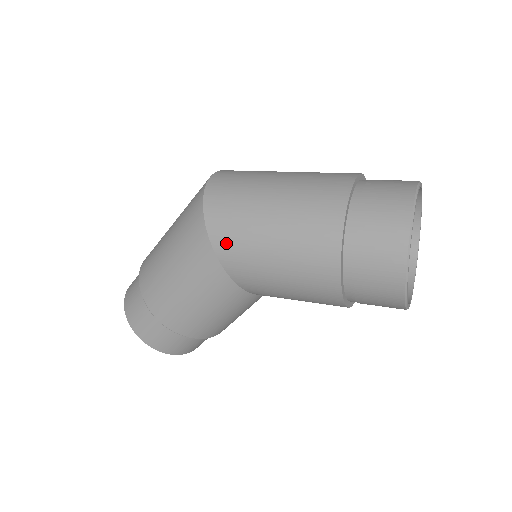
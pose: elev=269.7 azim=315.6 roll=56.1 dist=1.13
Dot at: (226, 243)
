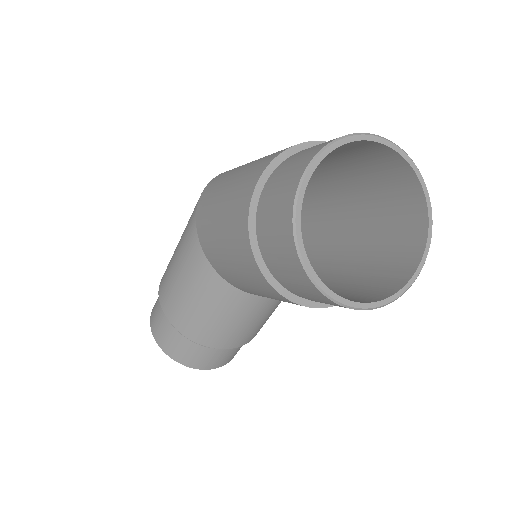
Dot at: (204, 202)
